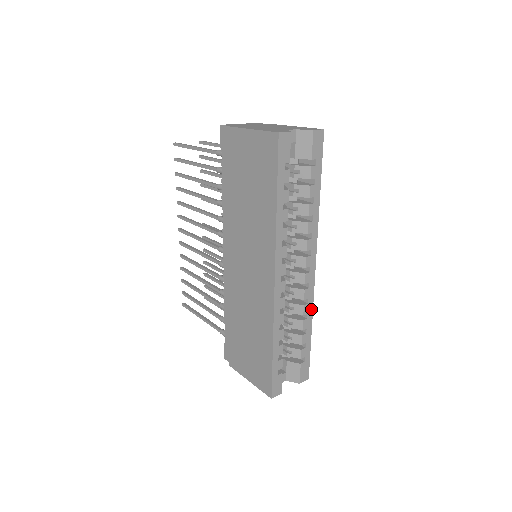
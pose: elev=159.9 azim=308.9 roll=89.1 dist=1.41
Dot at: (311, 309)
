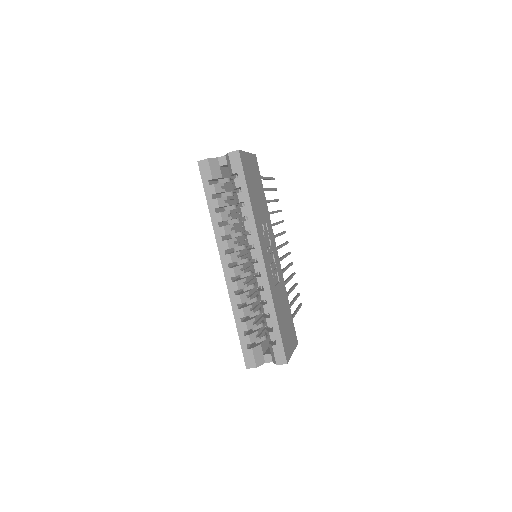
Dot at: (270, 296)
